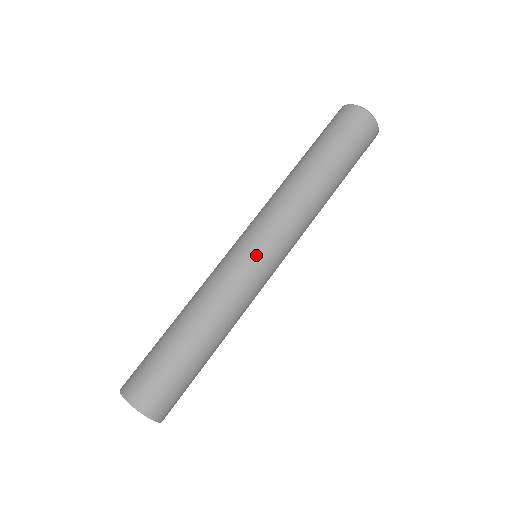
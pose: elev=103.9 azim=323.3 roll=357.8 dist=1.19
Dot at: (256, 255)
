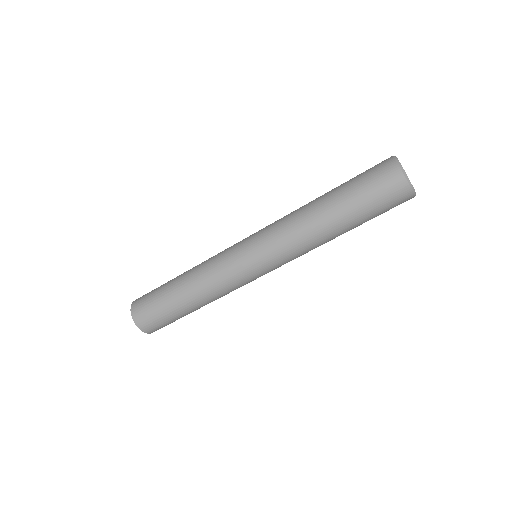
Dot at: occluded
